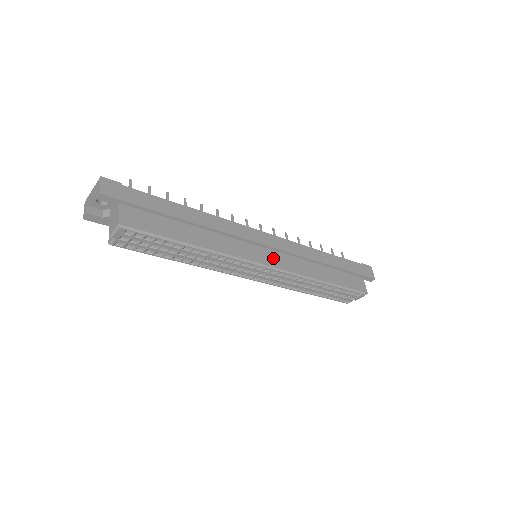
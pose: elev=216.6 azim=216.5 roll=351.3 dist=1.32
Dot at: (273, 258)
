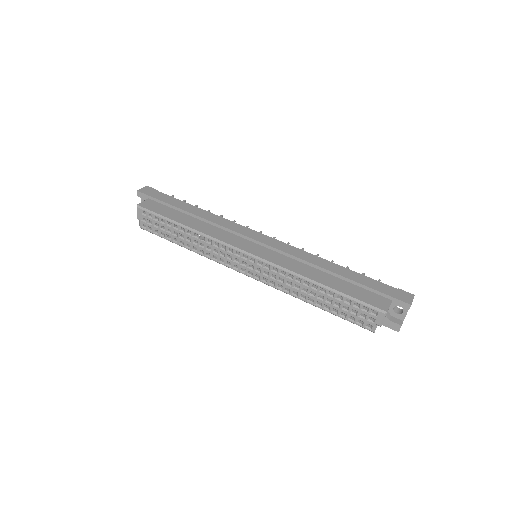
Dot at: (262, 252)
